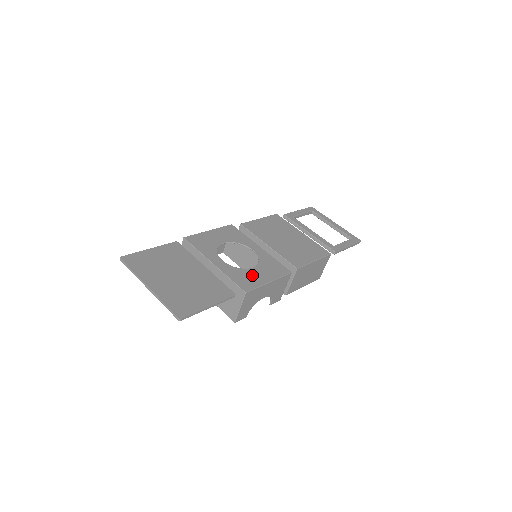
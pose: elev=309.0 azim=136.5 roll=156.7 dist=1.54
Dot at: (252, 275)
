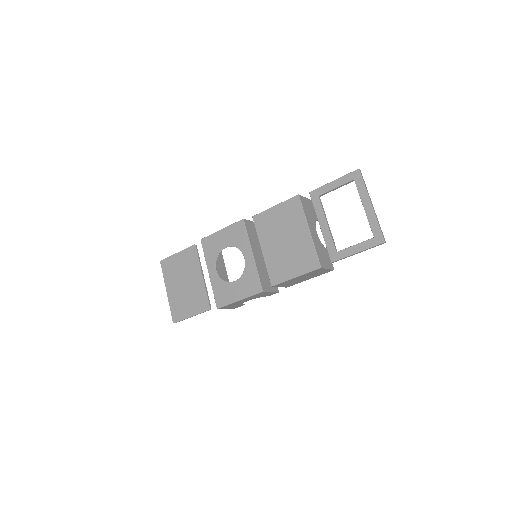
Dot at: (229, 291)
